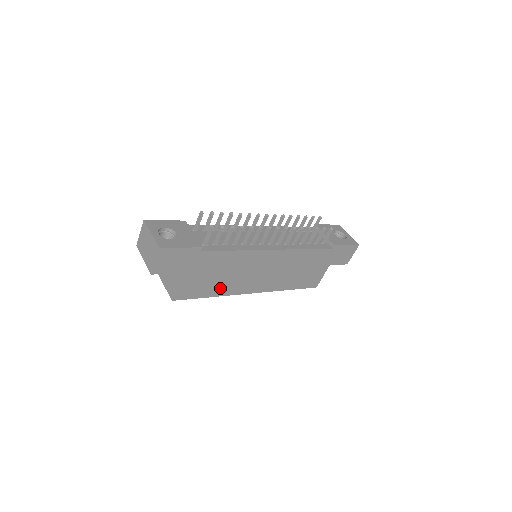
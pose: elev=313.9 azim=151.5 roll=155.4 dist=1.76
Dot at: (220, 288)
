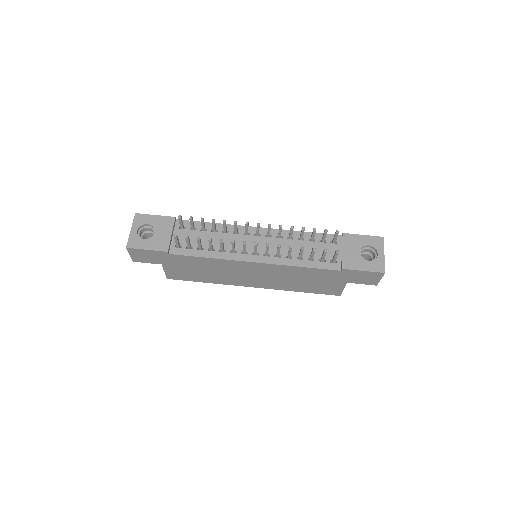
Dot at: (211, 278)
